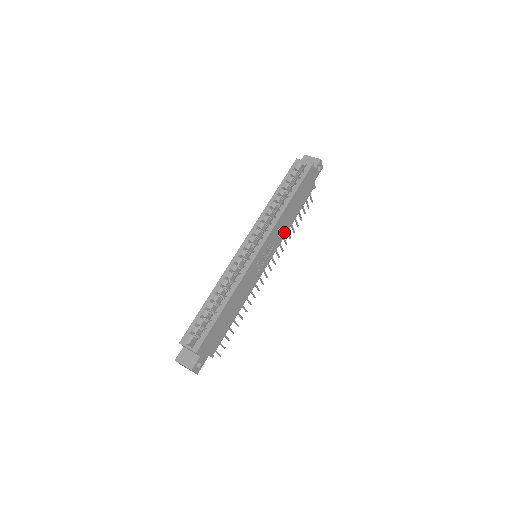
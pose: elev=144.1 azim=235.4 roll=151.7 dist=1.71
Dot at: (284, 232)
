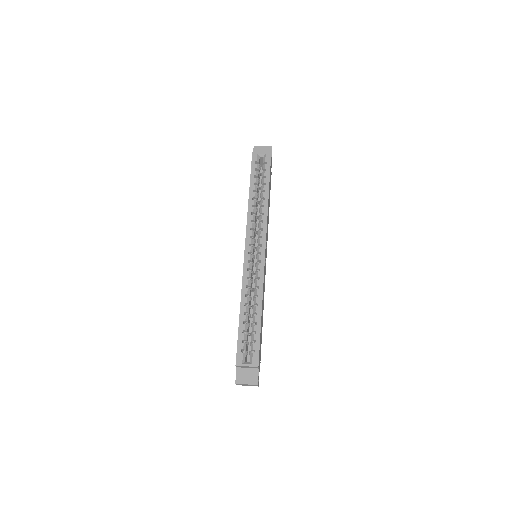
Dot at: occluded
